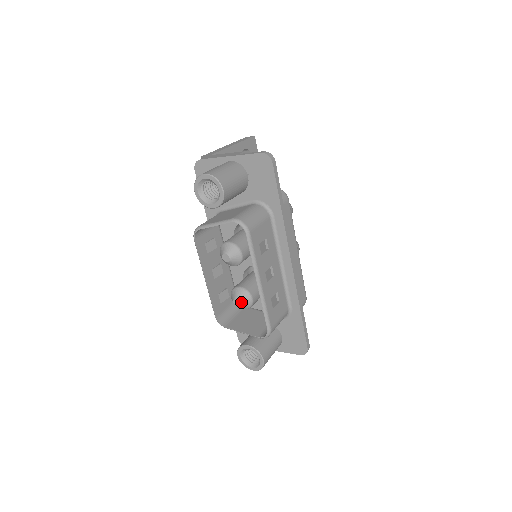
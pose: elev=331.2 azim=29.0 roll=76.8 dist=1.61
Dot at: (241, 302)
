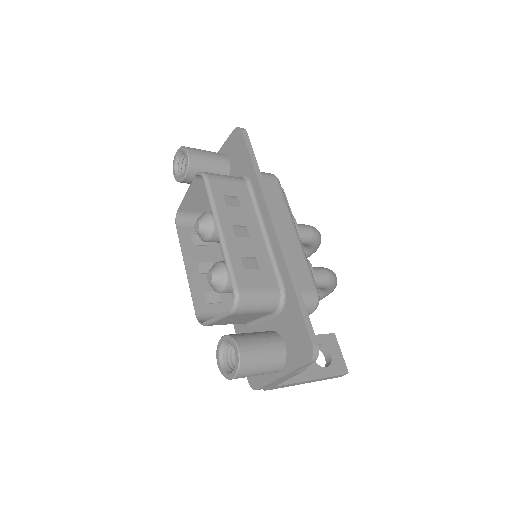
Dot at: (212, 274)
